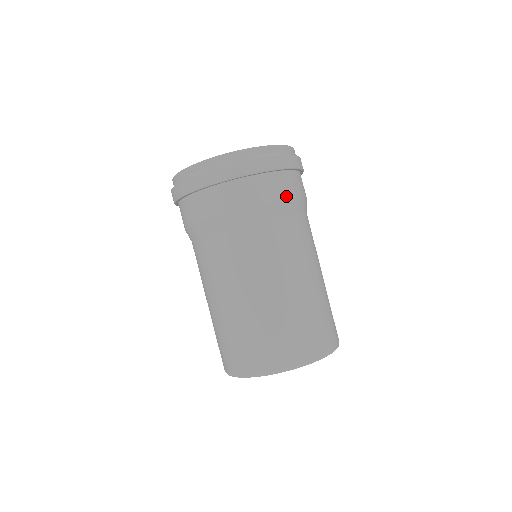
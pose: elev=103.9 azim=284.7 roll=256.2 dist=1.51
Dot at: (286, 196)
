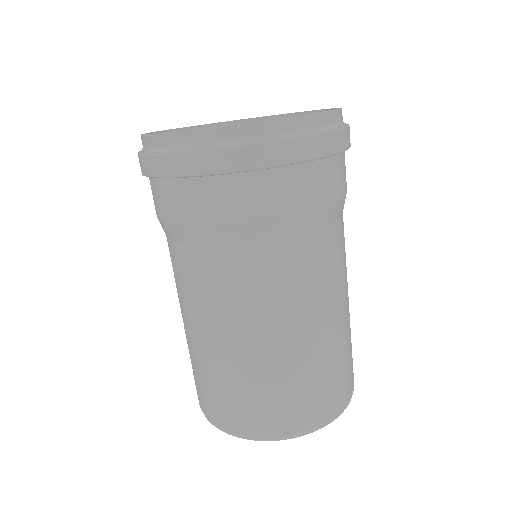
Dot at: (332, 197)
